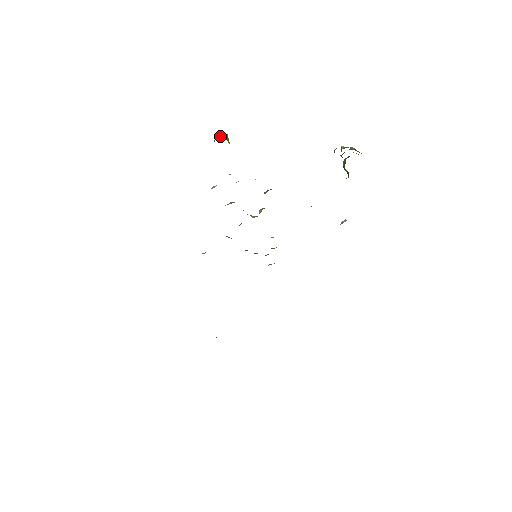
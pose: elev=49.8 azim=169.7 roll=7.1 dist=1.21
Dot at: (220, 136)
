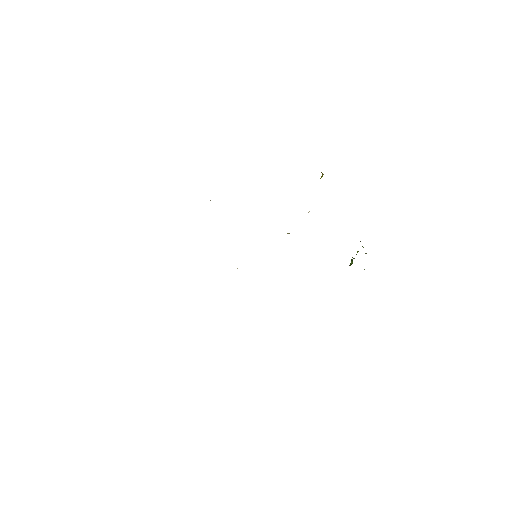
Dot at: occluded
